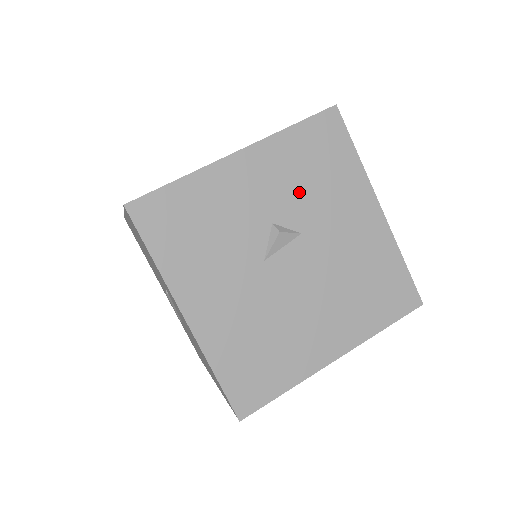
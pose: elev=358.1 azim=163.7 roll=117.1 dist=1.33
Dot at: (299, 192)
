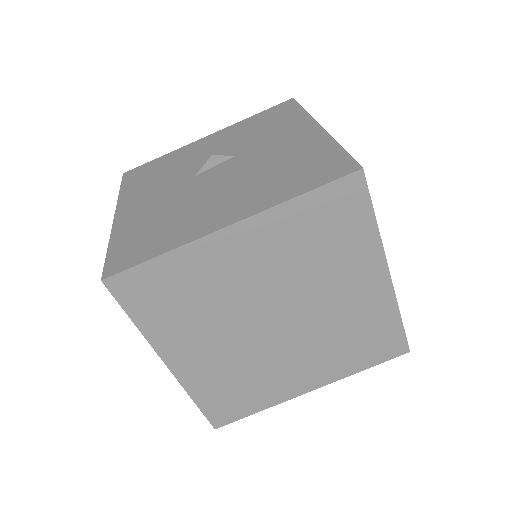
Dot at: (244, 139)
